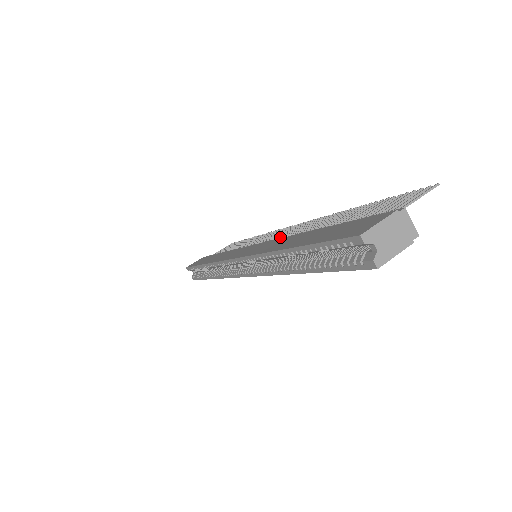
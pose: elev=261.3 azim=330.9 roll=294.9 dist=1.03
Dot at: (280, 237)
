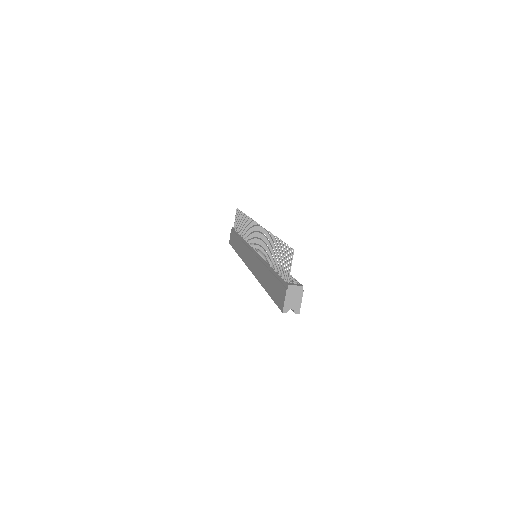
Dot at: (257, 245)
